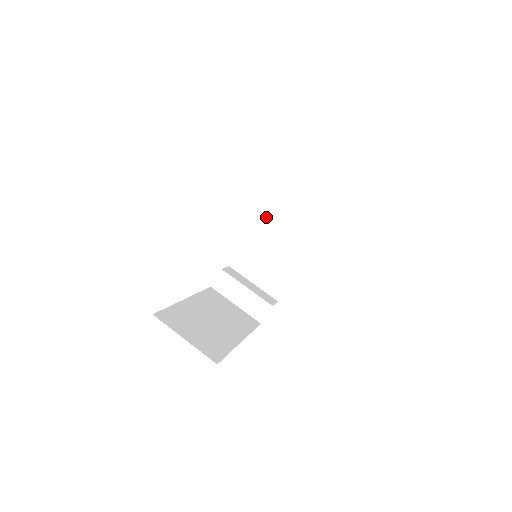
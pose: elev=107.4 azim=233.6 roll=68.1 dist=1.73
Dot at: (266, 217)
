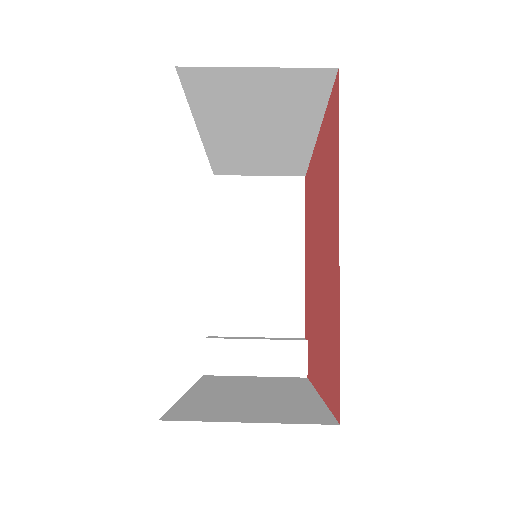
Dot at: (221, 239)
